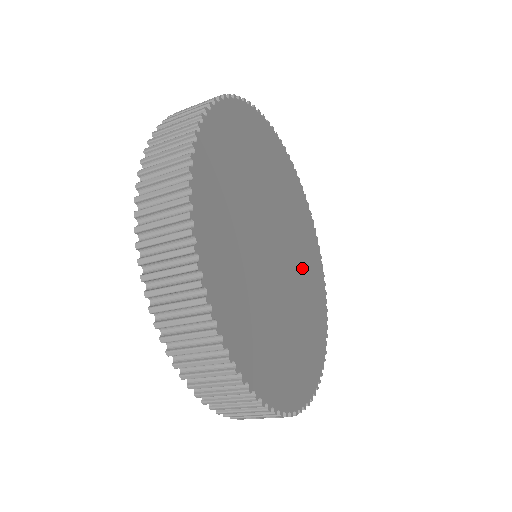
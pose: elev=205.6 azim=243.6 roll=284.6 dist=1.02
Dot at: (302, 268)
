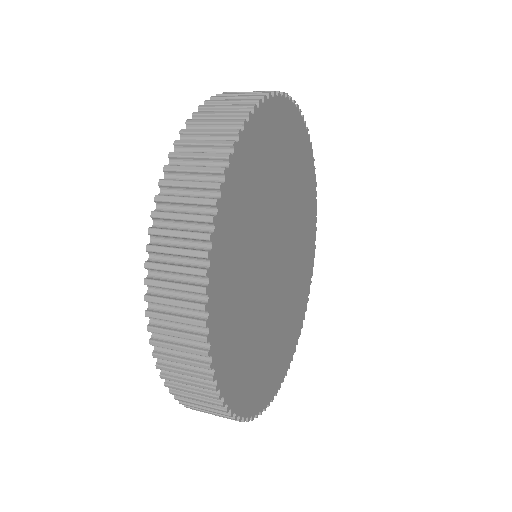
Dot at: (298, 238)
